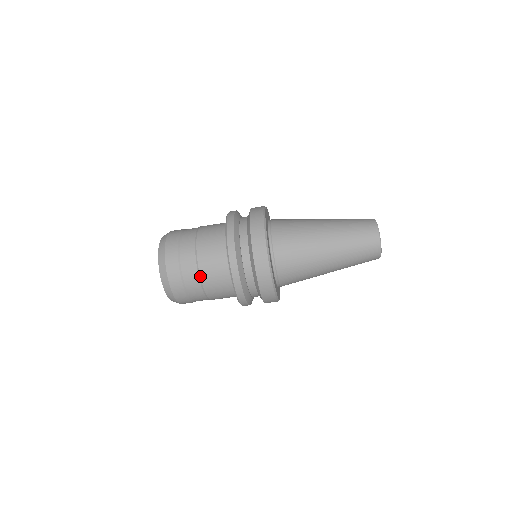
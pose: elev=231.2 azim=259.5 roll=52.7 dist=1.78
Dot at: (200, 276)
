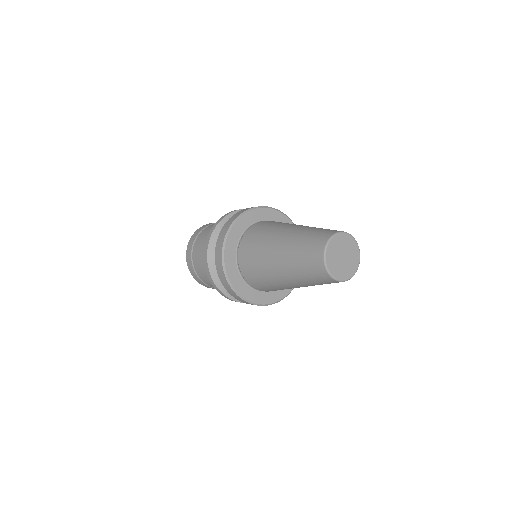
Dot at: occluded
